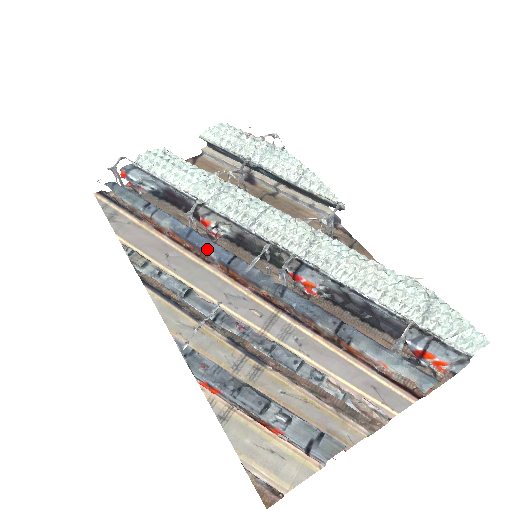
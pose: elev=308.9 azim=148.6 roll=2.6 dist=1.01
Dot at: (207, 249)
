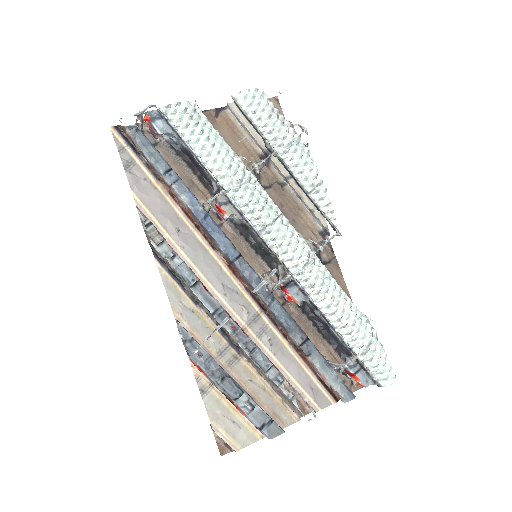
Dot at: (218, 241)
